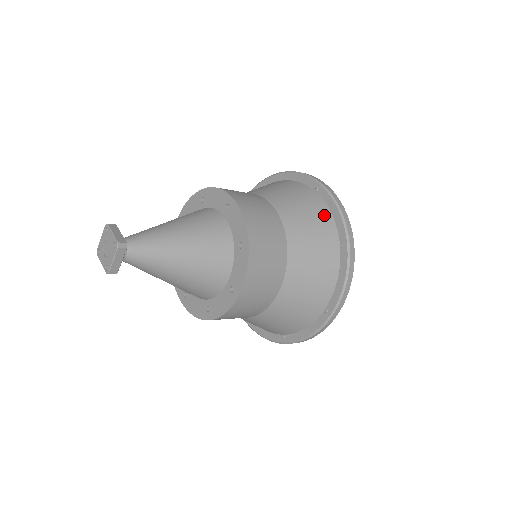
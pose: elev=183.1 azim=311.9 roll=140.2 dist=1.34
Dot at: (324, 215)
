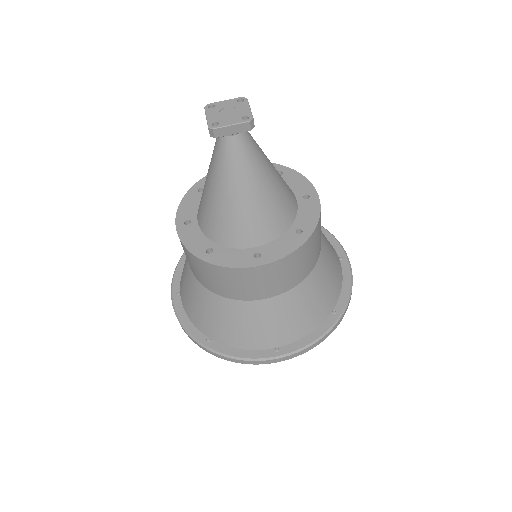
Dot at: occluded
